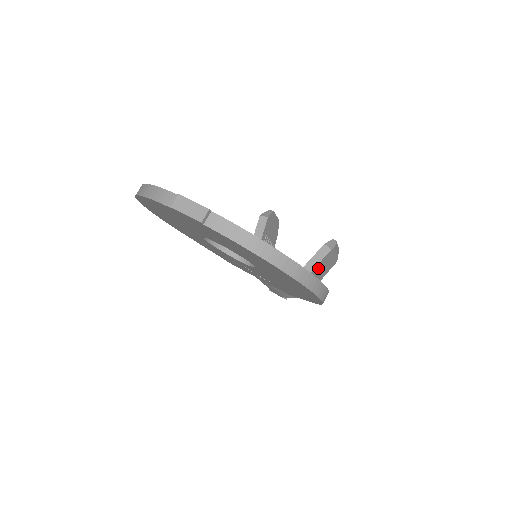
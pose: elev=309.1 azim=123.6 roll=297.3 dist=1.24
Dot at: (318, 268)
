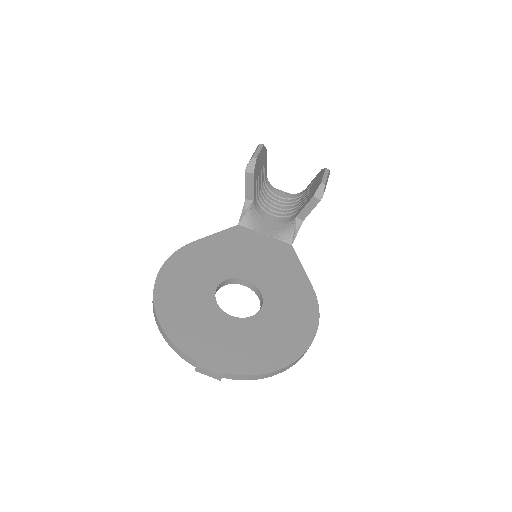
Dot at: occluded
